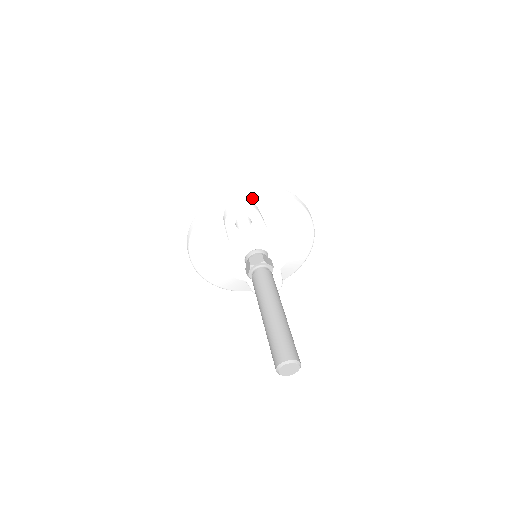
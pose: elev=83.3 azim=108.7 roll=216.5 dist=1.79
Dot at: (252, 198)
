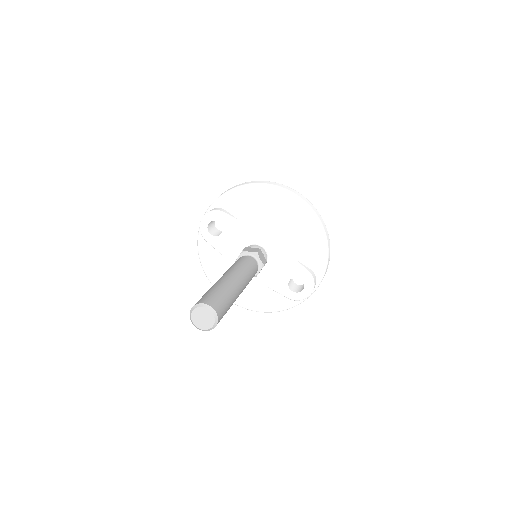
Dot at: (216, 205)
